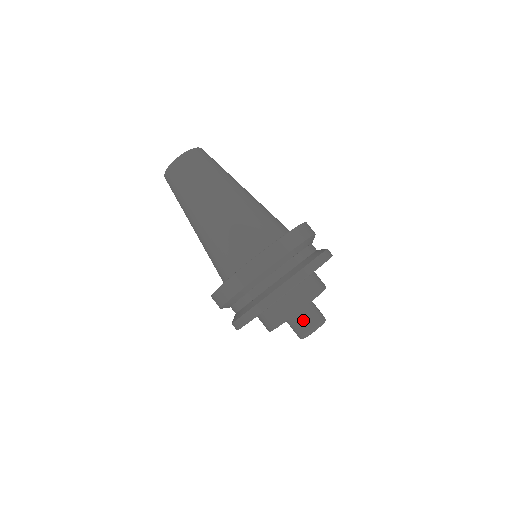
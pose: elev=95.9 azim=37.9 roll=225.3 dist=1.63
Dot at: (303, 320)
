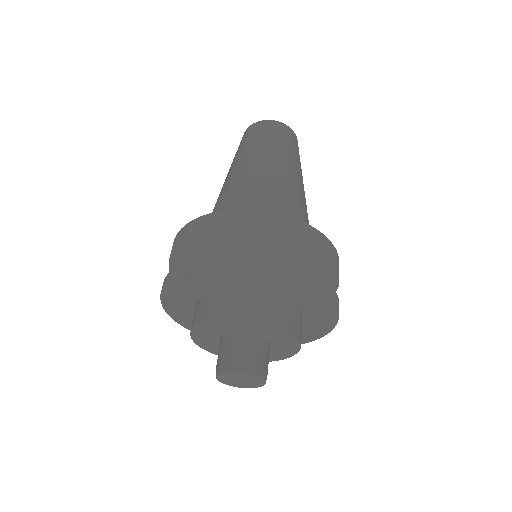
Dot at: (246, 347)
